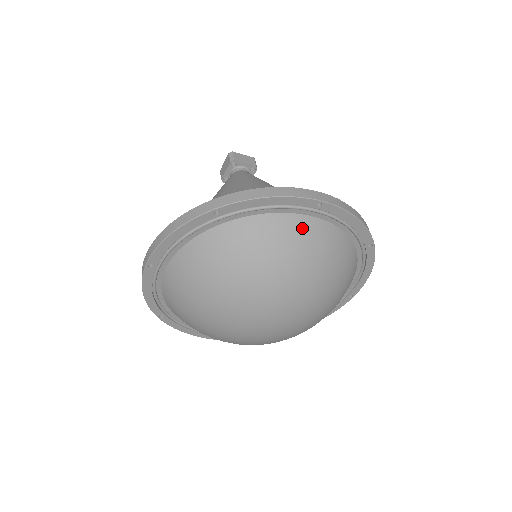
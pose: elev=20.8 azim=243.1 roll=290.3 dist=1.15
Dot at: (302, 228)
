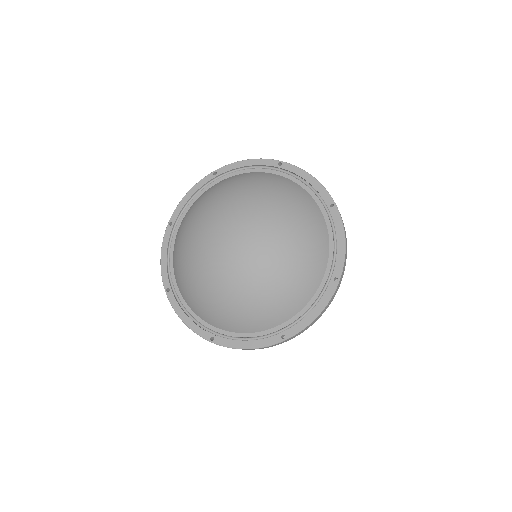
Dot at: (213, 187)
